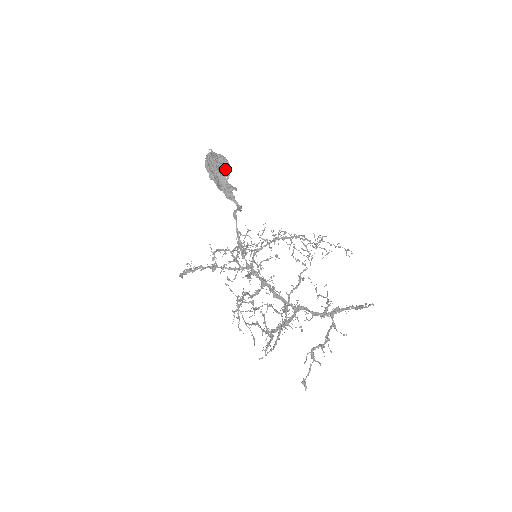
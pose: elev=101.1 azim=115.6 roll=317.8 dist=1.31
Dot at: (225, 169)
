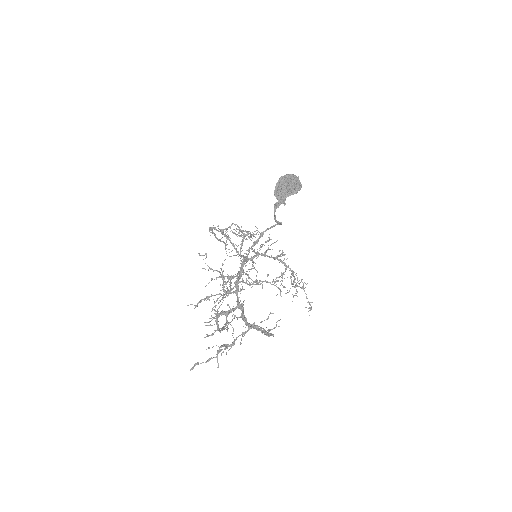
Dot at: (293, 191)
